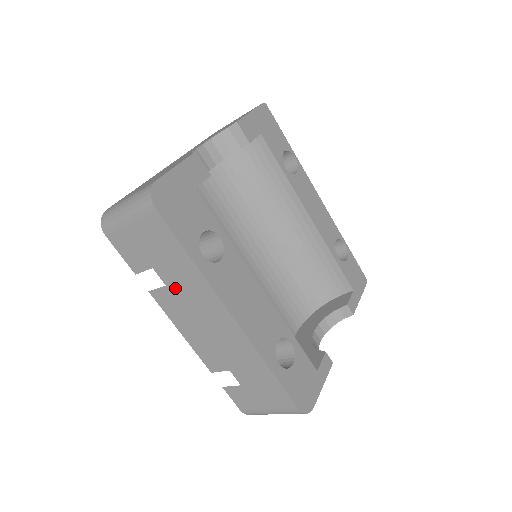
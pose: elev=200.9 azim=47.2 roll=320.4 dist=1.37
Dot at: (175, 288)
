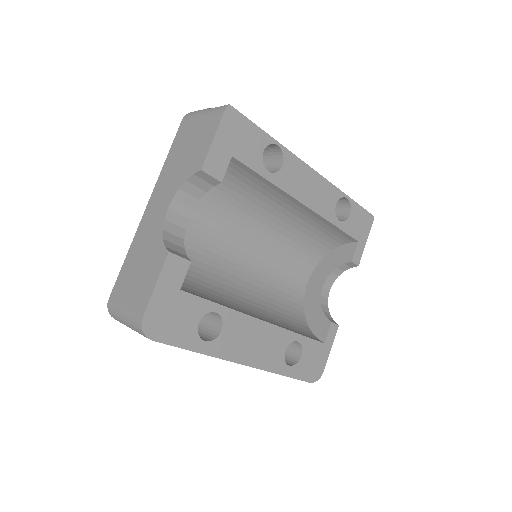
Dot at: occluded
